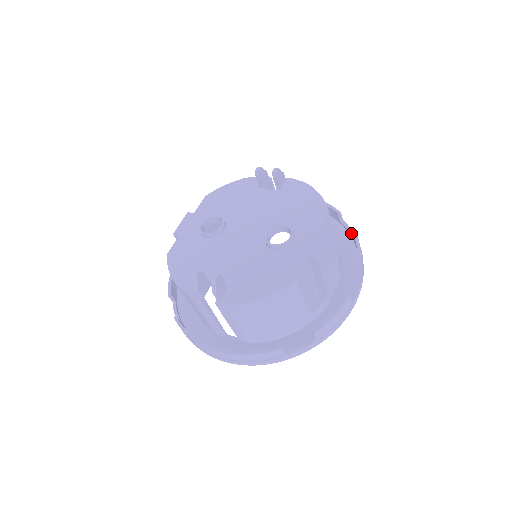
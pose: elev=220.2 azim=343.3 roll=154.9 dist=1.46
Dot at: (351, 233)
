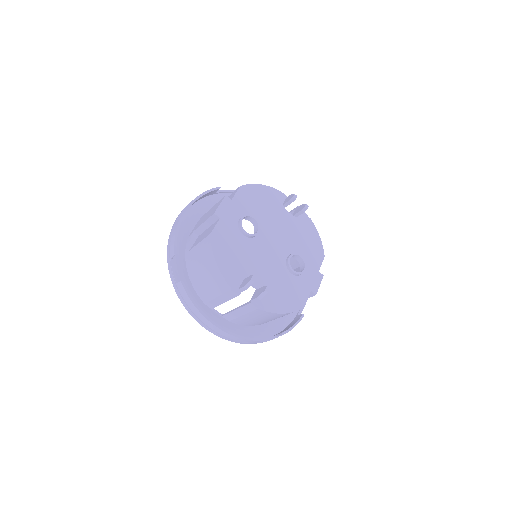
Dot at: occluded
